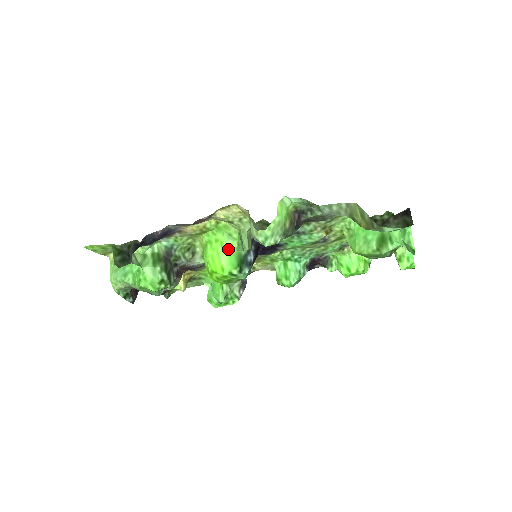
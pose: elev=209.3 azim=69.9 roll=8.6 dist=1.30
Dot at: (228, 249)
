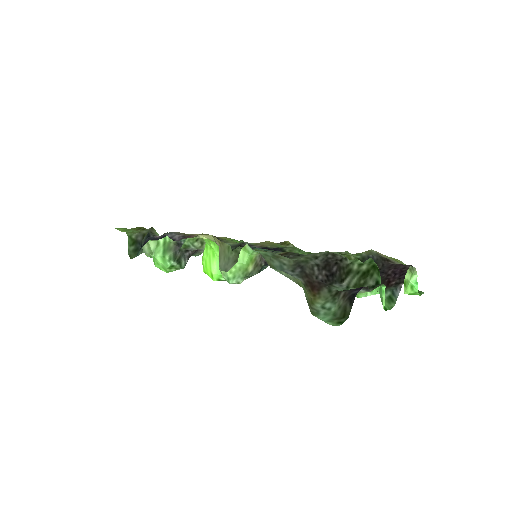
Dot at: (218, 258)
